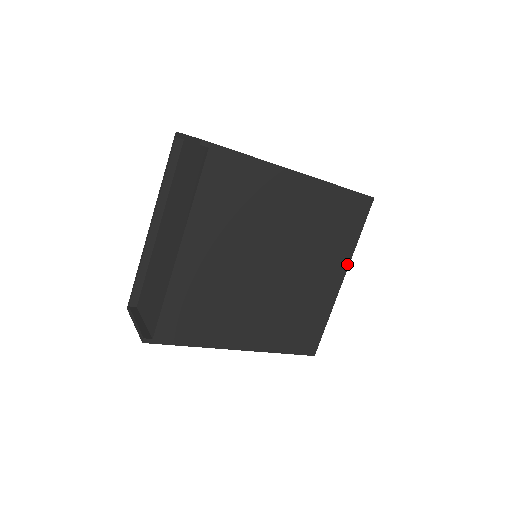
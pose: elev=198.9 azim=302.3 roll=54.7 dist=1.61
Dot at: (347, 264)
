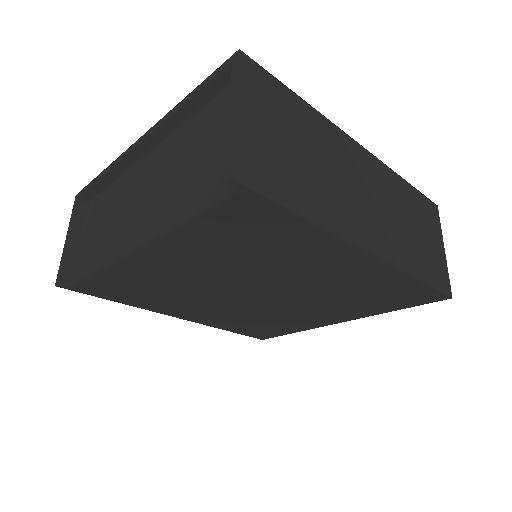
Dot at: (357, 317)
